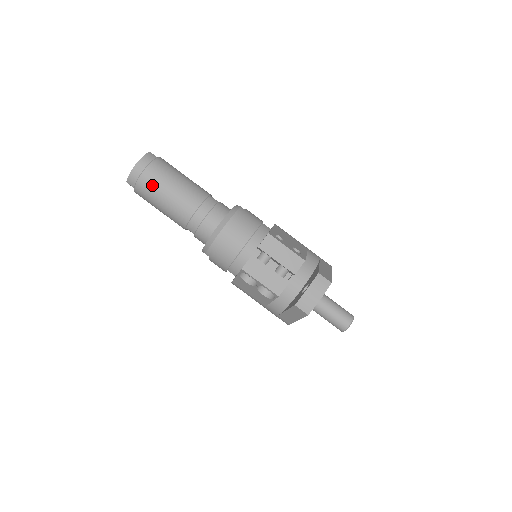
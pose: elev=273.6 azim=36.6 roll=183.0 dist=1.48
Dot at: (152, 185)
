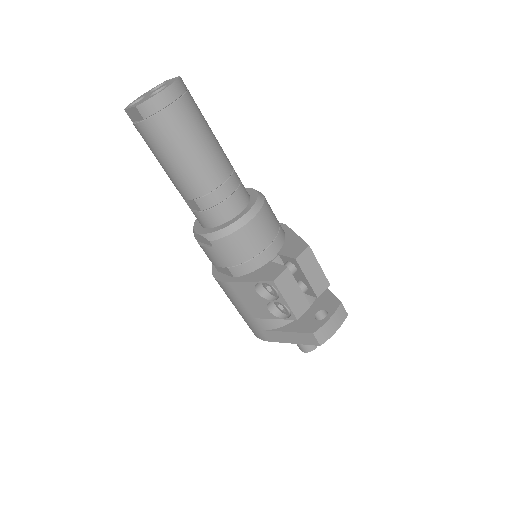
Dot at: (178, 128)
